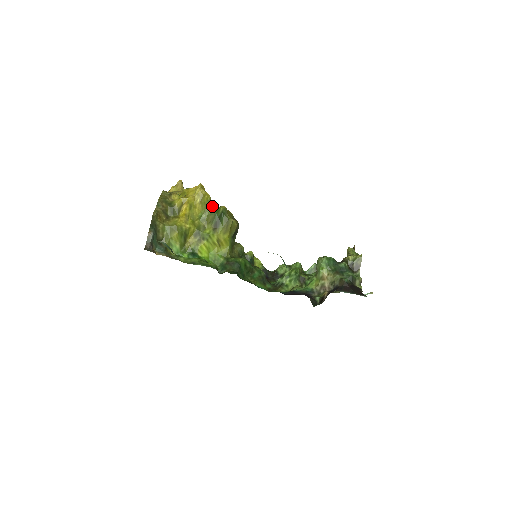
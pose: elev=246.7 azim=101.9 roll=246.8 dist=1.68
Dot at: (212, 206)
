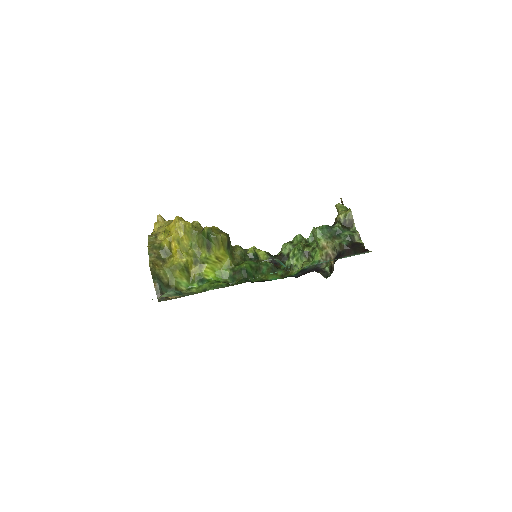
Dot at: (196, 231)
